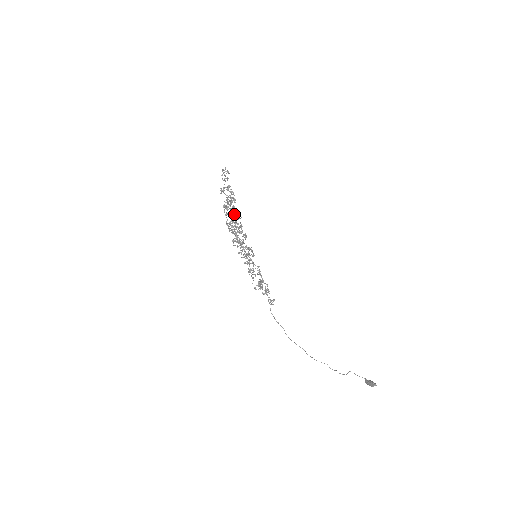
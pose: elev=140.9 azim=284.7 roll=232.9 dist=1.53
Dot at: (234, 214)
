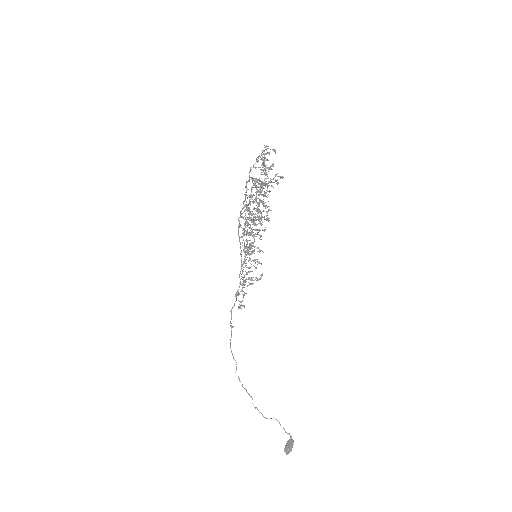
Dot at: (260, 199)
